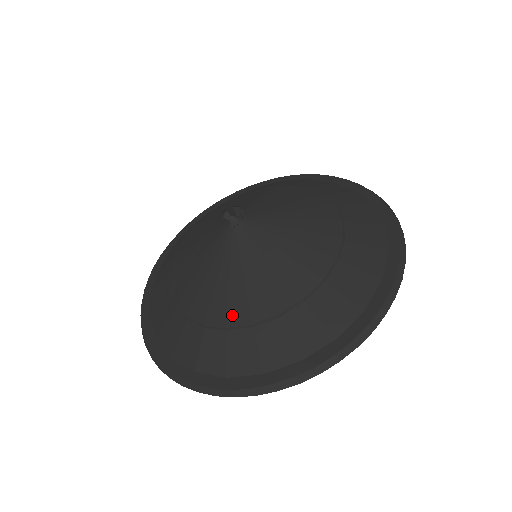
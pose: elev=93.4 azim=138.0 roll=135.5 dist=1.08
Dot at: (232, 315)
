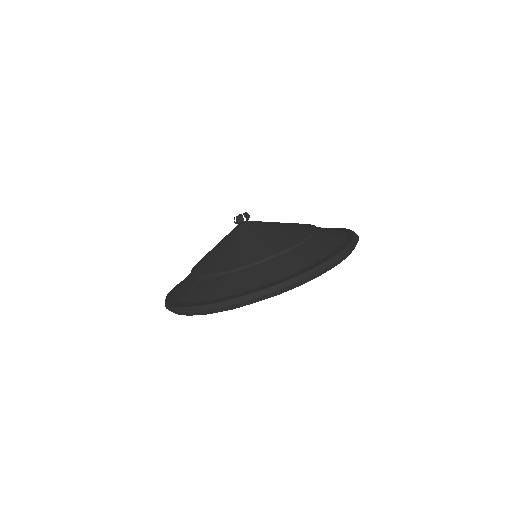
Dot at: (275, 249)
